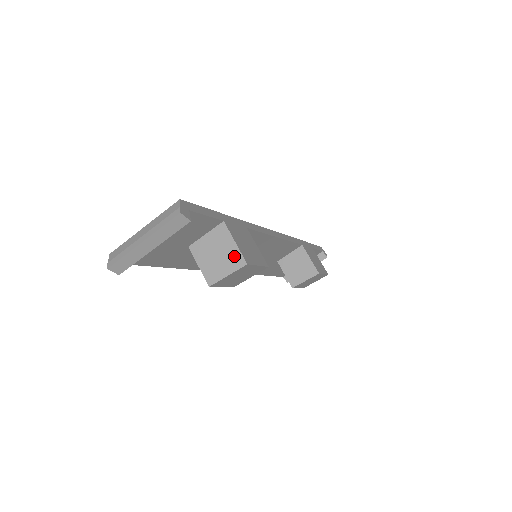
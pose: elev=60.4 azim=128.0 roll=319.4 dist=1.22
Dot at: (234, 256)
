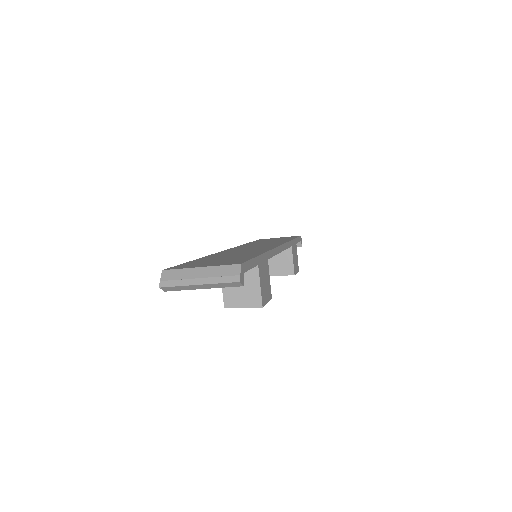
Dot at: (255, 296)
